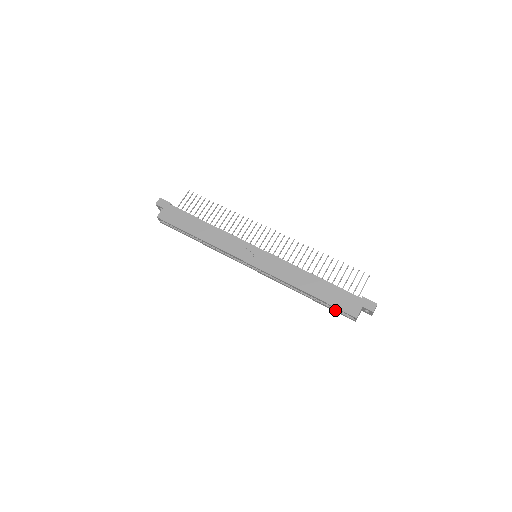
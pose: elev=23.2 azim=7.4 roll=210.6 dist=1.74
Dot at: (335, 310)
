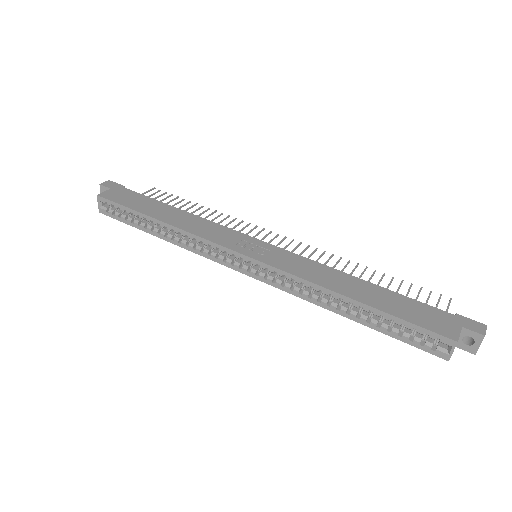
Dot at: (407, 337)
